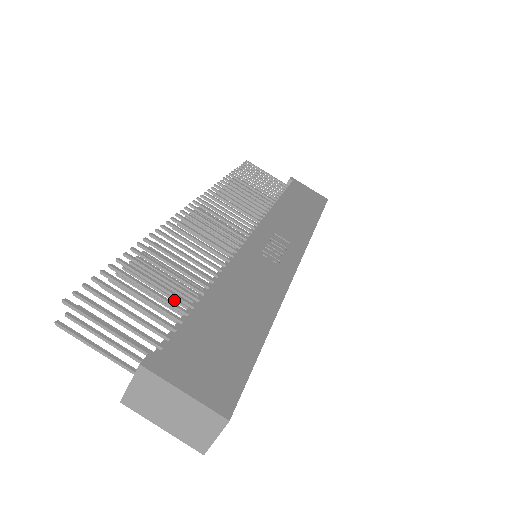
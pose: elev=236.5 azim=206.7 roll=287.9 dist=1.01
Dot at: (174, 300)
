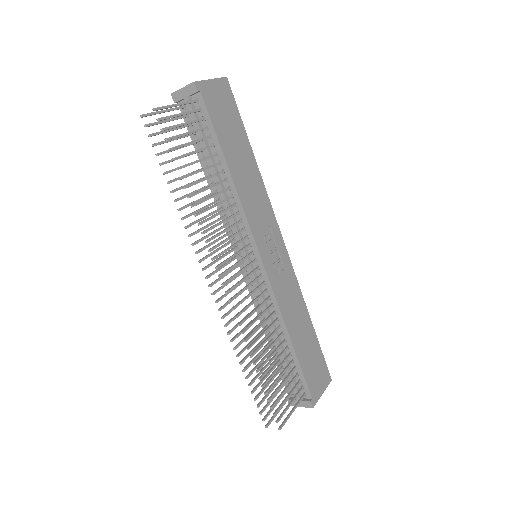
Dot at: occluded
